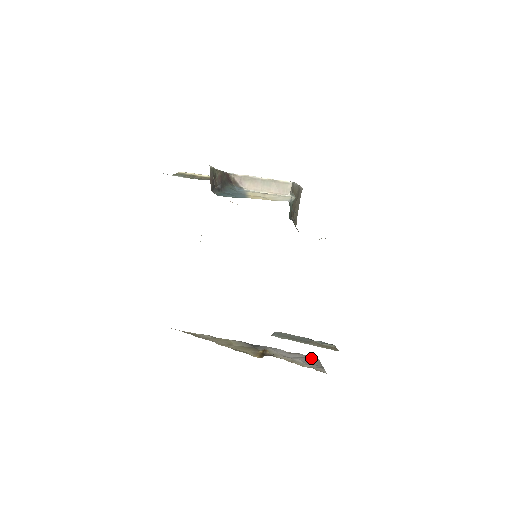
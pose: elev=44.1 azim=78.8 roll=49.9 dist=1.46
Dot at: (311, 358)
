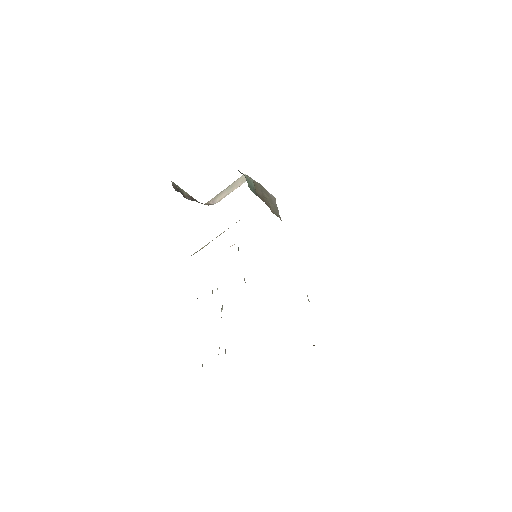
Dot at: occluded
